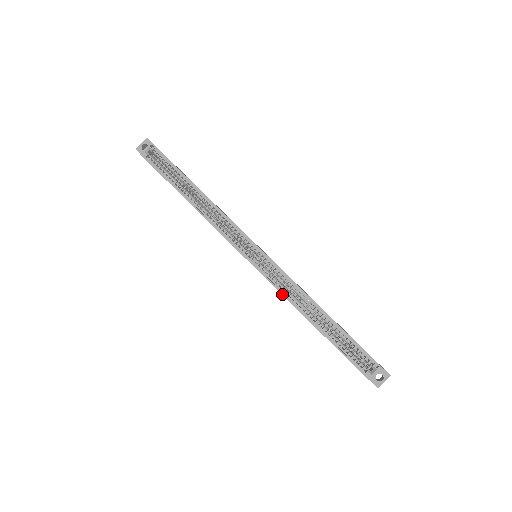
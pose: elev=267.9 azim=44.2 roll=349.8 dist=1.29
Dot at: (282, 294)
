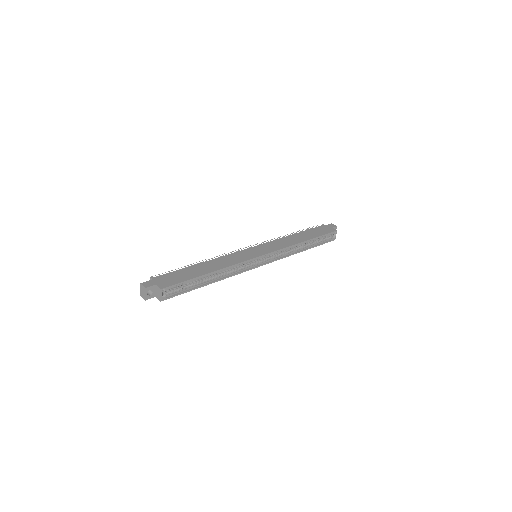
Dot at: occluded
